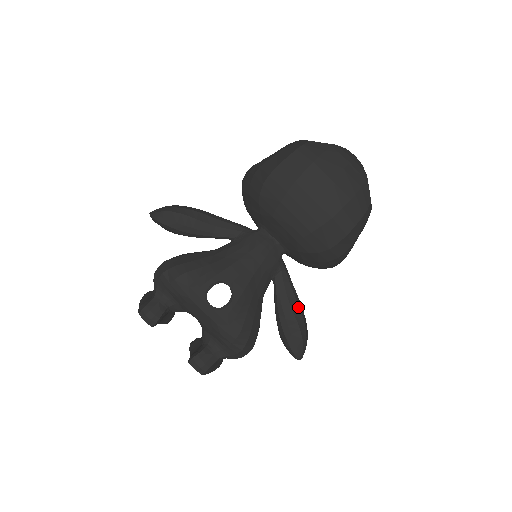
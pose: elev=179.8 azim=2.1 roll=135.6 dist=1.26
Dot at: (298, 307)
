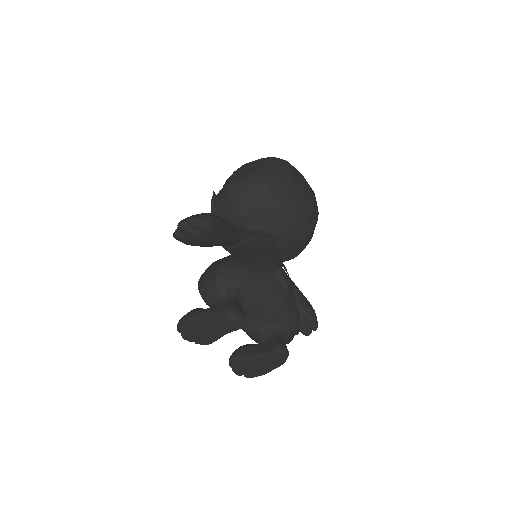
Dot at: (298, 288)
